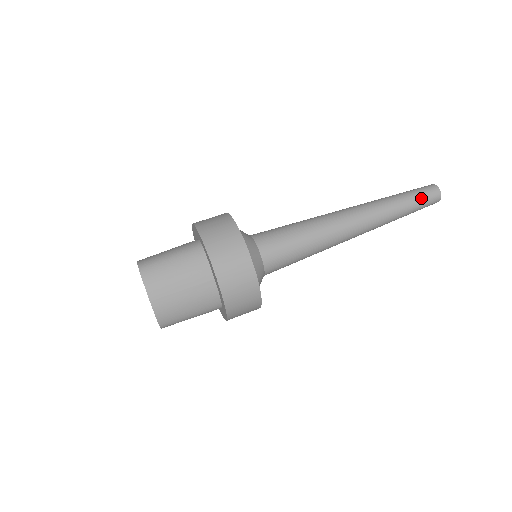
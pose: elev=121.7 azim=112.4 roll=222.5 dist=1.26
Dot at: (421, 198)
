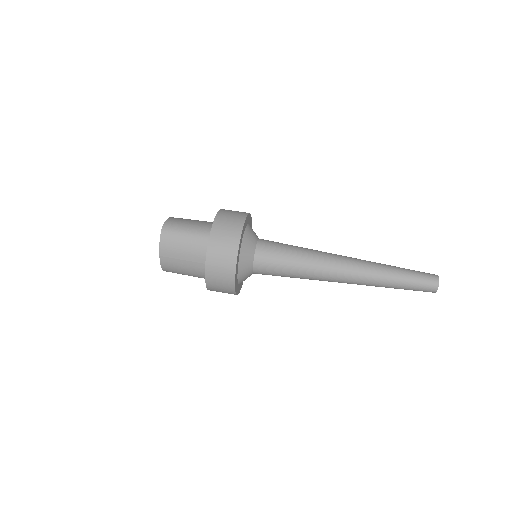
Dot at: (416, 284)
